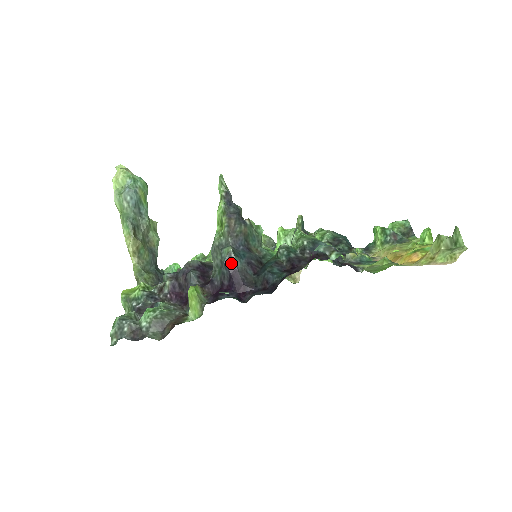
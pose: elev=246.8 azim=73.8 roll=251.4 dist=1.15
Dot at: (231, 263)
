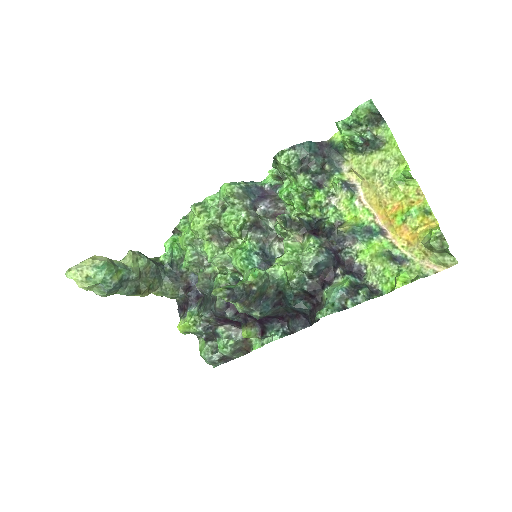
Dot at: (263, 317)
